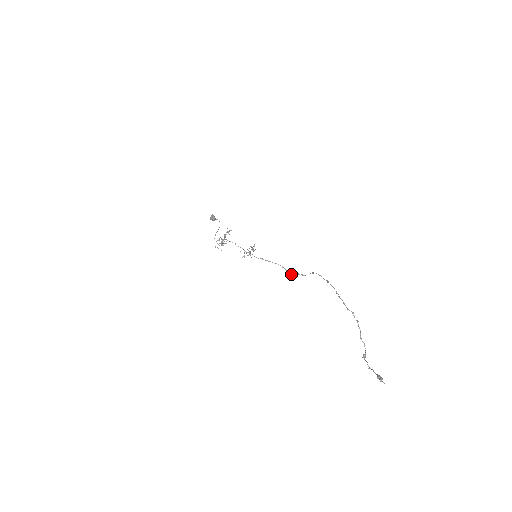
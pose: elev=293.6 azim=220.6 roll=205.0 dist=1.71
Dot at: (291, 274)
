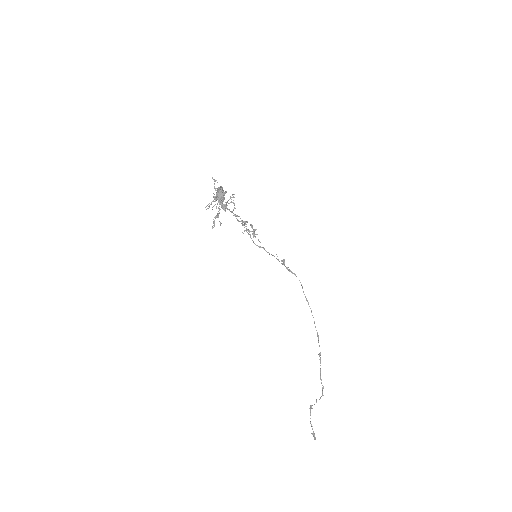
Dot at: (282, 261)
